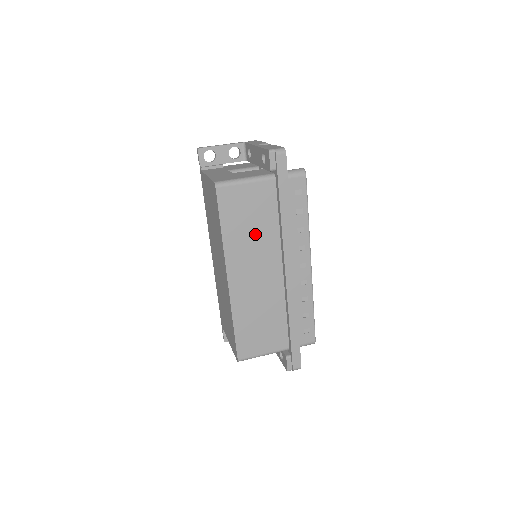
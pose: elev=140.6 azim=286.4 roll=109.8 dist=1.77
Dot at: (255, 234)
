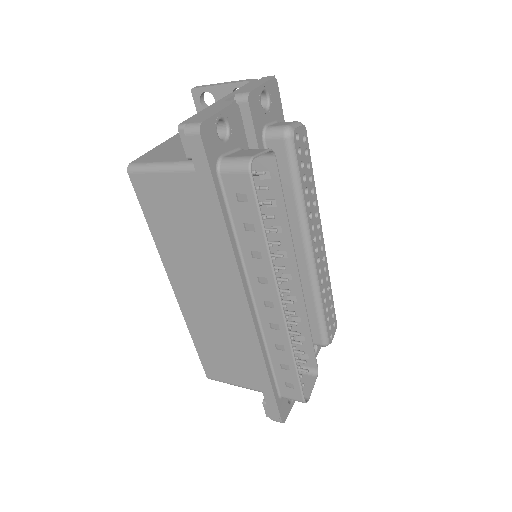
Dot at: (193, 244)
